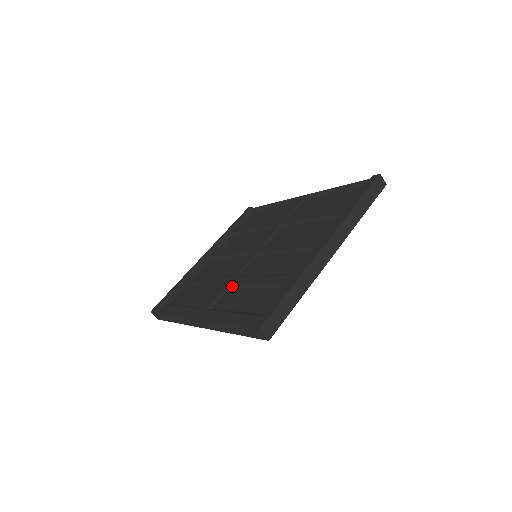
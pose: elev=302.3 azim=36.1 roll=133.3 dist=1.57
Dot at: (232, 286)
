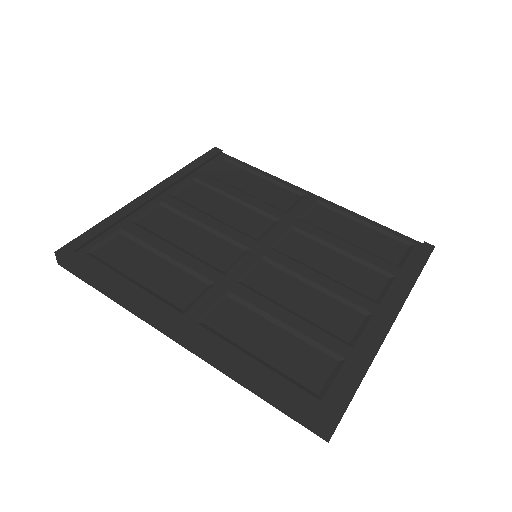
Dot at: (235, 298)
